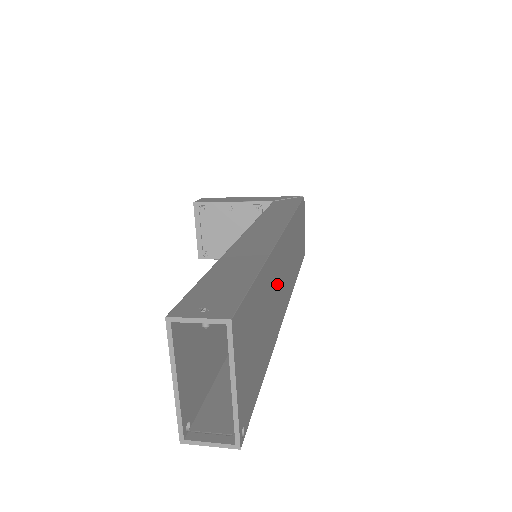
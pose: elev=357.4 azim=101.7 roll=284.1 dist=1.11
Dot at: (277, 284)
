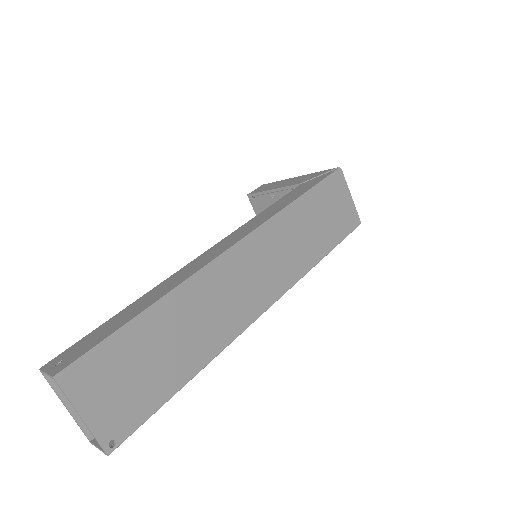
Dot at: (214, 302)
